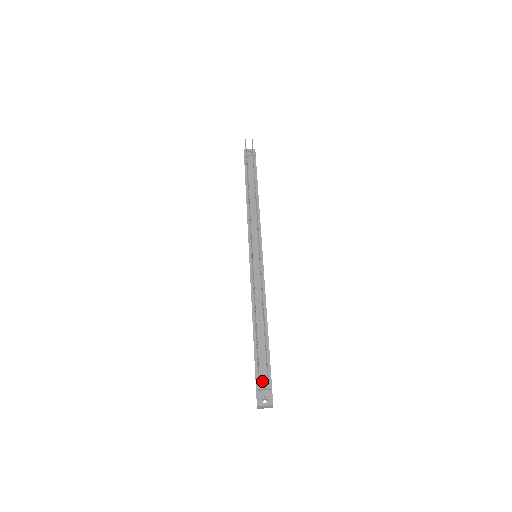
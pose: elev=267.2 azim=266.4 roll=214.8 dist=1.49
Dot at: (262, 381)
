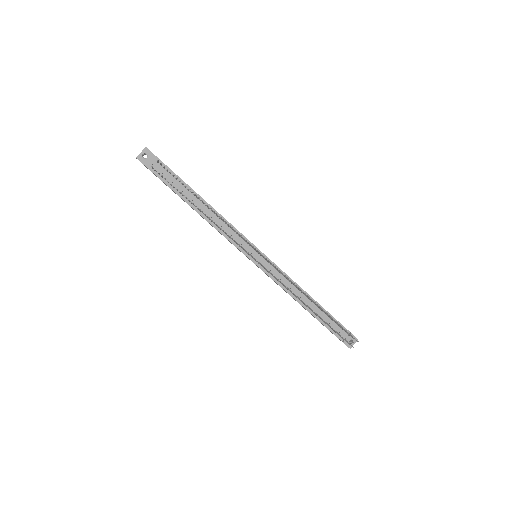
Dot at: (343, 336)
